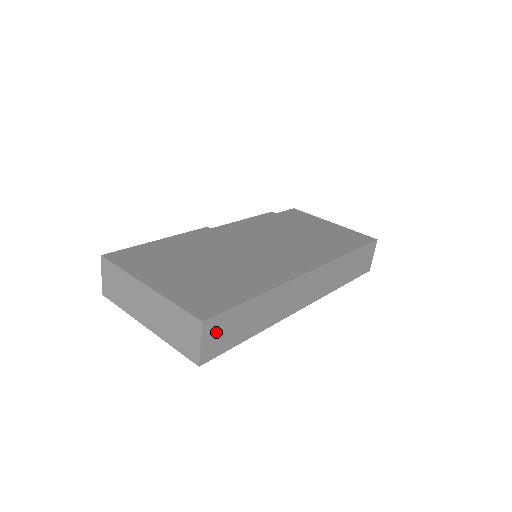
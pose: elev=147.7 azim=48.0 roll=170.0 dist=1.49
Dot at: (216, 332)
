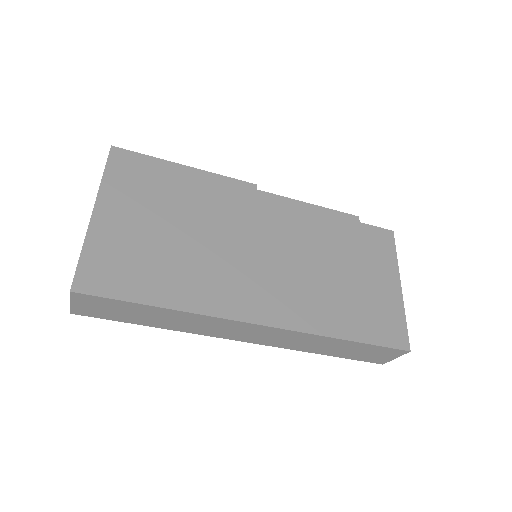
Dot at: (93, 304)
